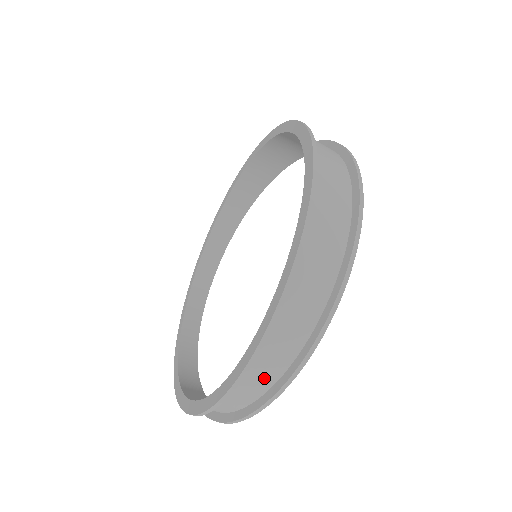
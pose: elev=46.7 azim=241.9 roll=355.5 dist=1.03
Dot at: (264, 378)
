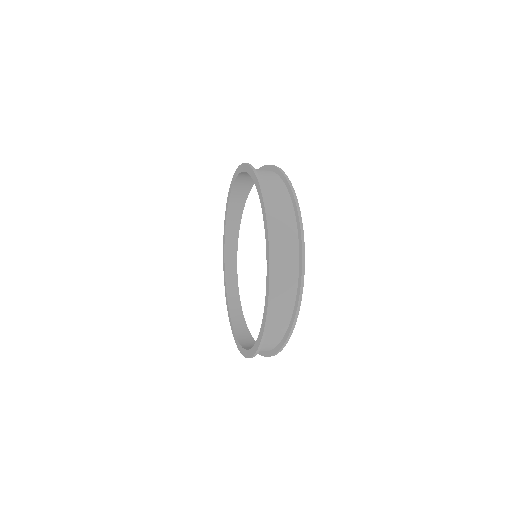
Dot at: (272, 343)
